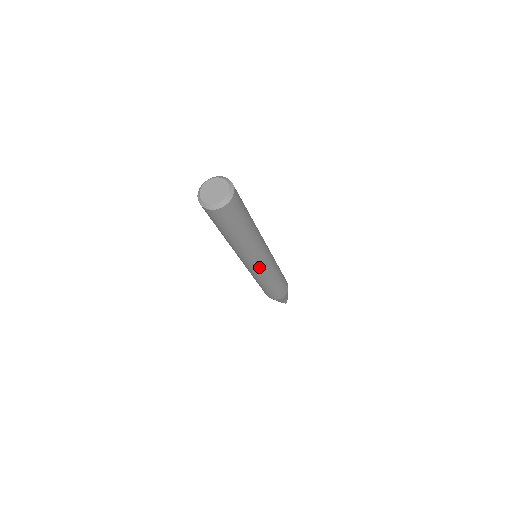
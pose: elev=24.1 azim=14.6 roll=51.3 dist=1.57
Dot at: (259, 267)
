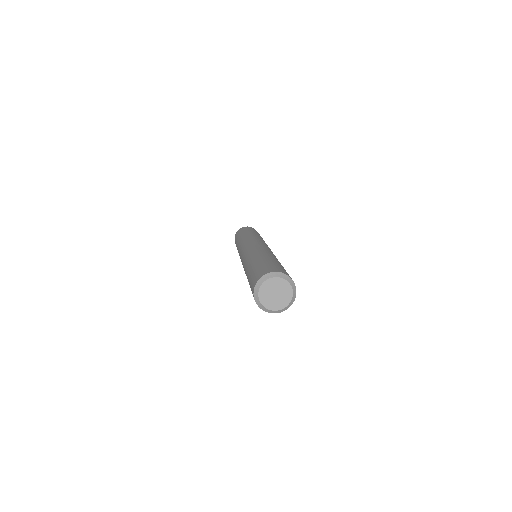
Dot at: occluded
